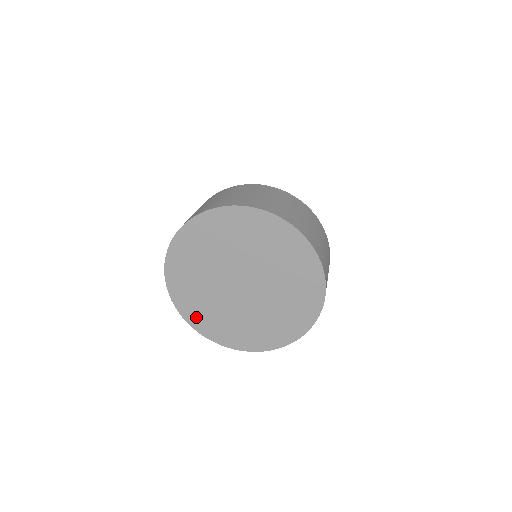
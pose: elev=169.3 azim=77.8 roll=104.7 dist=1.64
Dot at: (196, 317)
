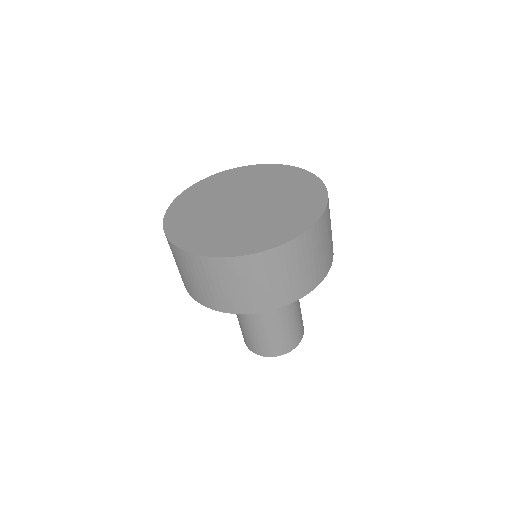
Dot at: (182, 234)
